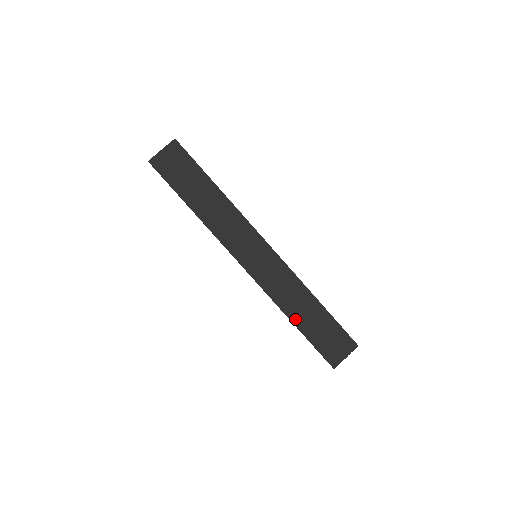
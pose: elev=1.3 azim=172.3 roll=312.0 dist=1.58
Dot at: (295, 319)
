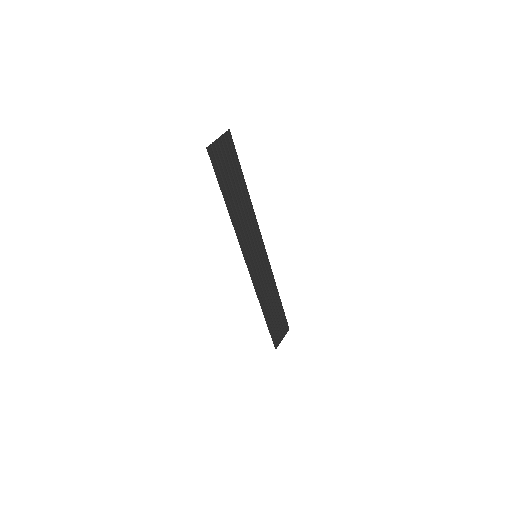
Dot at: (266, 311)
